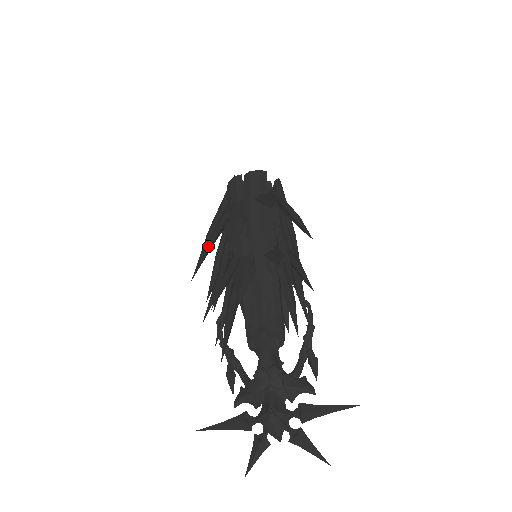
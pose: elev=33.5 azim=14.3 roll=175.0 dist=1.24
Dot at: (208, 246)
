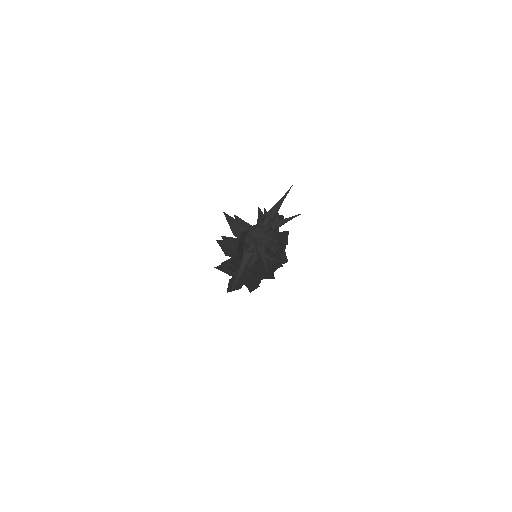
Dot at: (220, 266)
